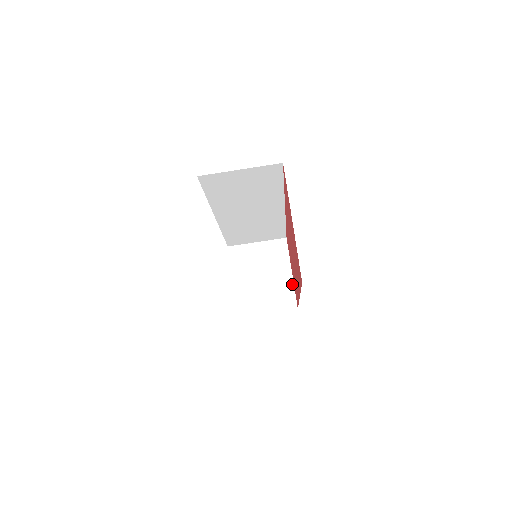
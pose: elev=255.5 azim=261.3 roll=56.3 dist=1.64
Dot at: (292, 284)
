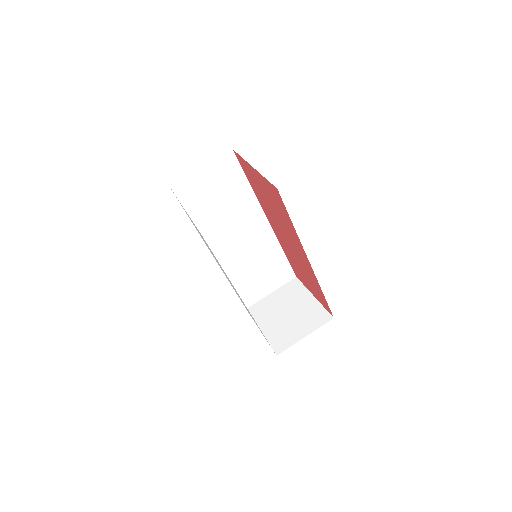
Dot at: (318, 303)
